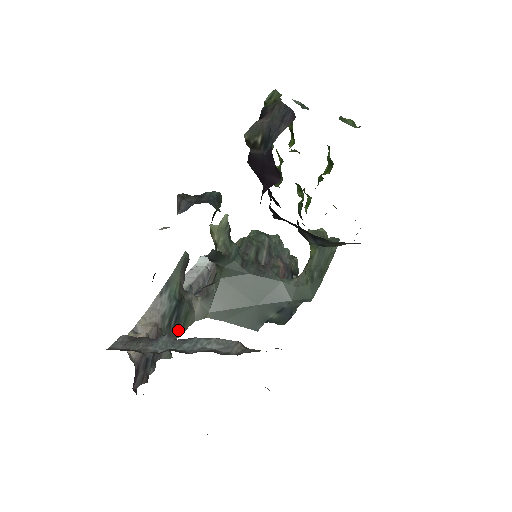
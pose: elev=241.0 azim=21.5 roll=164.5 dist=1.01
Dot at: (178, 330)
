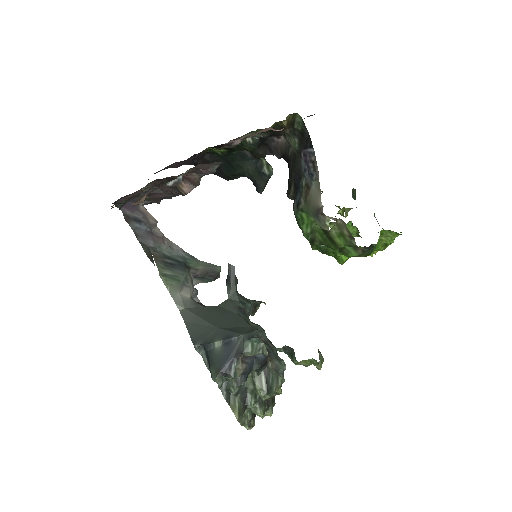
Dot at: (163, 268)
